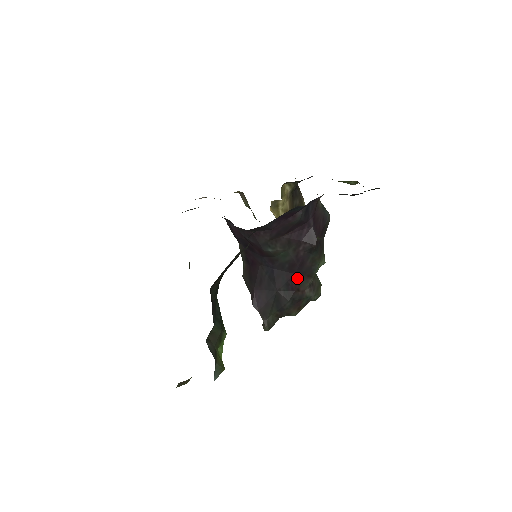
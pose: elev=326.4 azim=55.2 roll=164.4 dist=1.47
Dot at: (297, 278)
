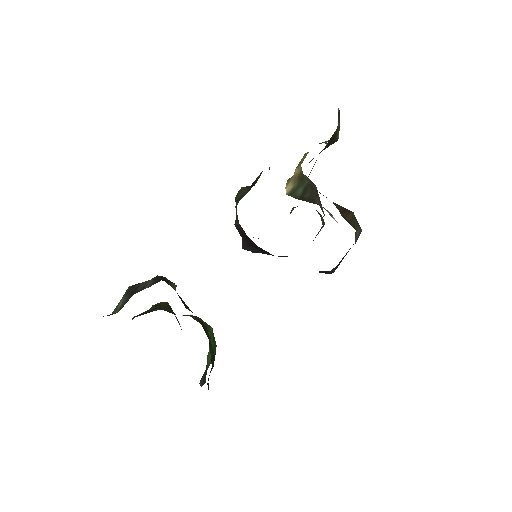
Dot at: occluded
